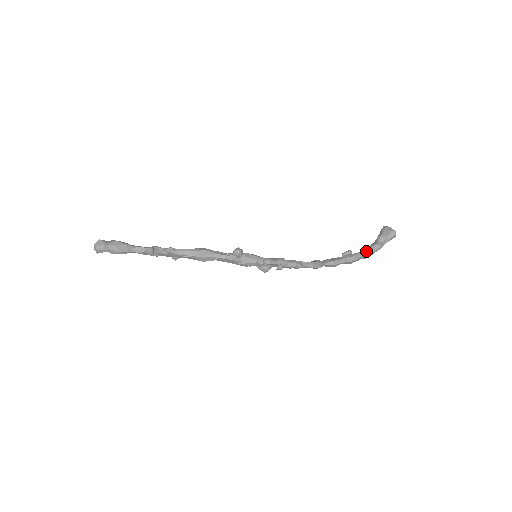
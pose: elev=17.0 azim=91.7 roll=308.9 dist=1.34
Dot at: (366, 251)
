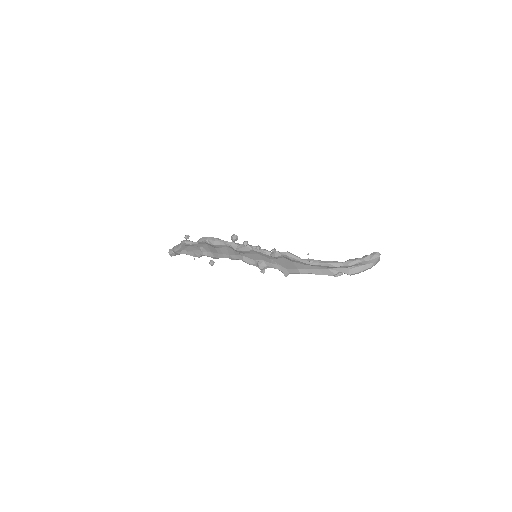
Dot at: (345, 261)
